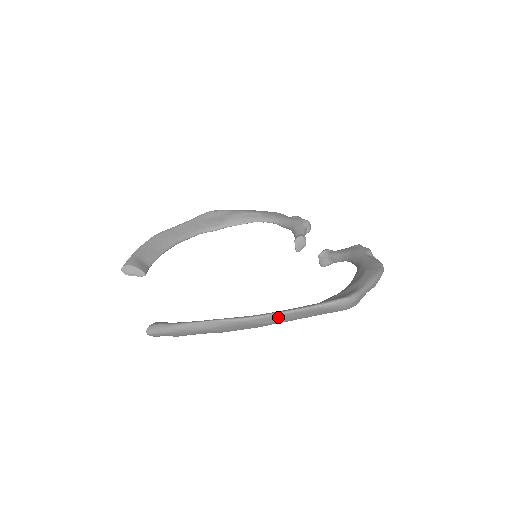
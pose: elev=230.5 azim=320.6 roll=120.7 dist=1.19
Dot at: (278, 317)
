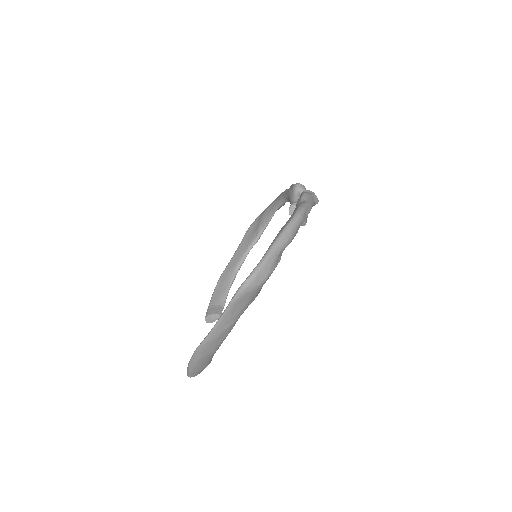
Dot at: (220, 326)
